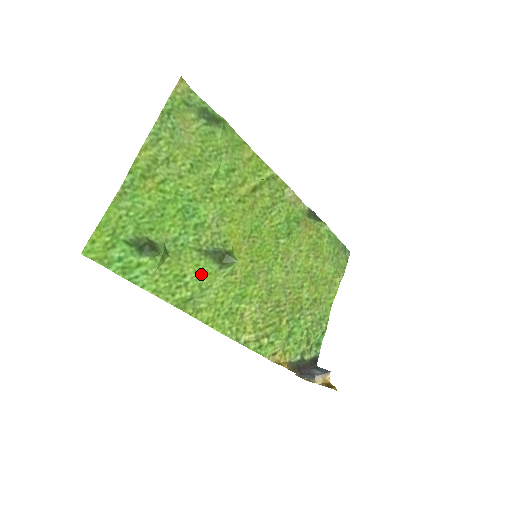
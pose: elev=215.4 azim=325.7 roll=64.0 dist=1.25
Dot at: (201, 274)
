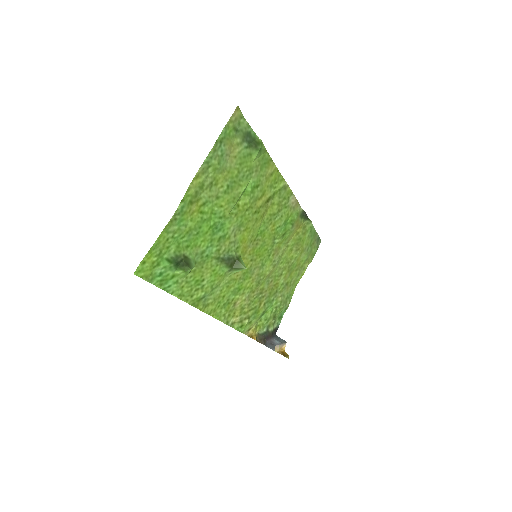
Dot at: (215, 277)
